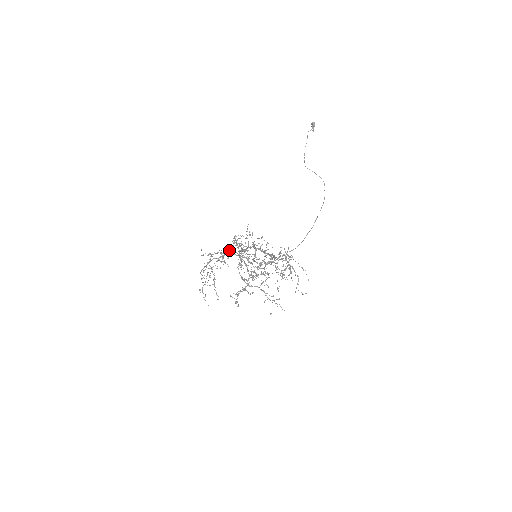
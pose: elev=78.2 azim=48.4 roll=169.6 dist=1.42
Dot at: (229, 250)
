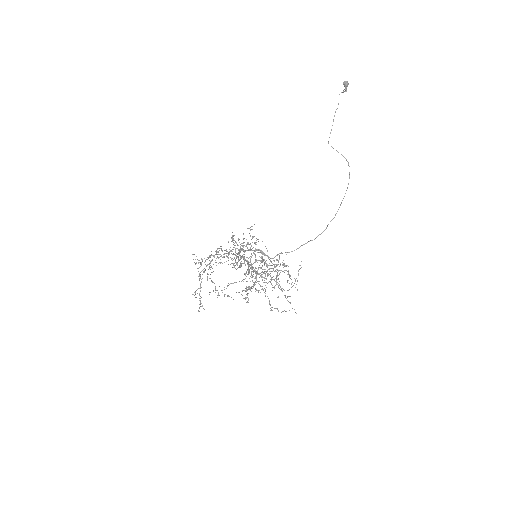
Dot at: (233, 247)
